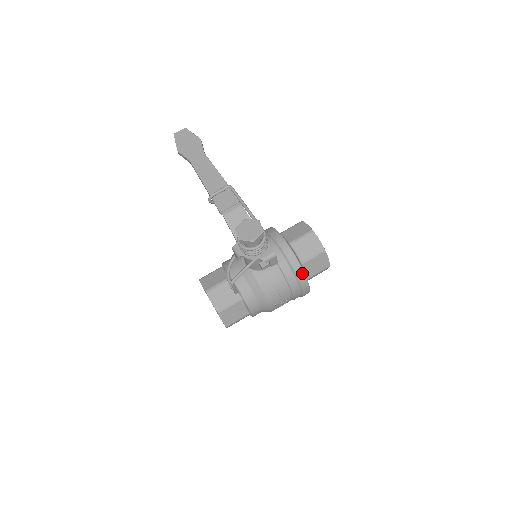
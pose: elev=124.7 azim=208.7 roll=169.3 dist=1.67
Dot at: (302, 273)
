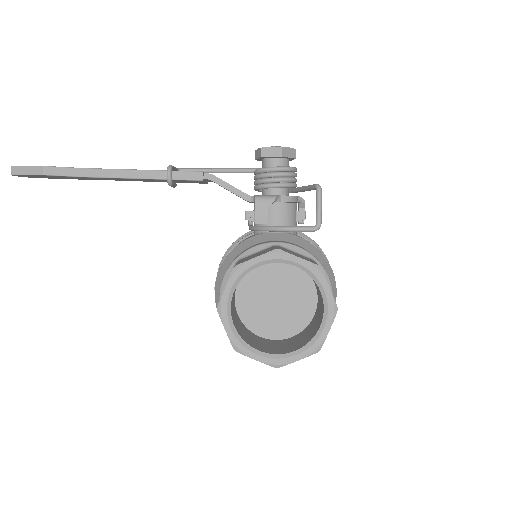
Dot at: occluded
